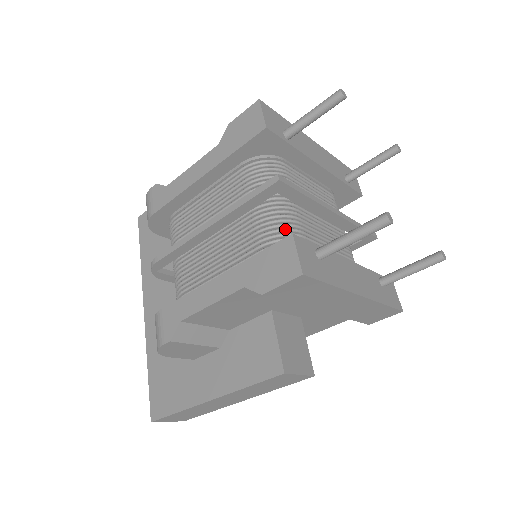
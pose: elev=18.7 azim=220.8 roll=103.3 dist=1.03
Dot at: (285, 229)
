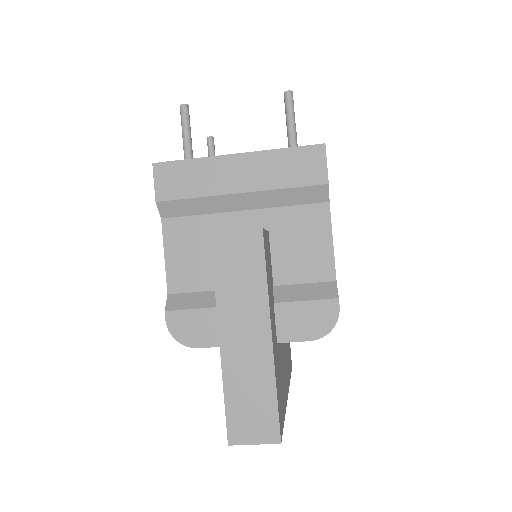
Dot at: occluded
